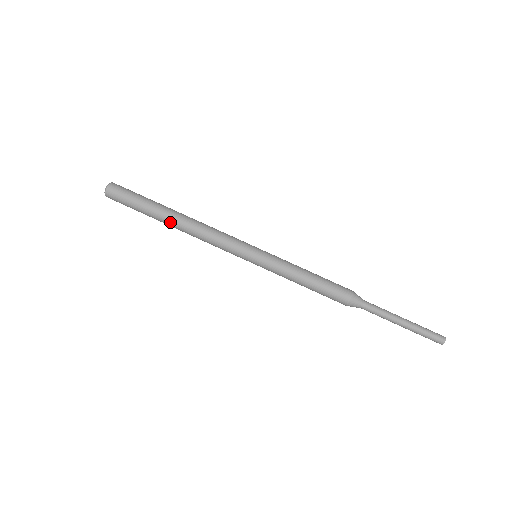
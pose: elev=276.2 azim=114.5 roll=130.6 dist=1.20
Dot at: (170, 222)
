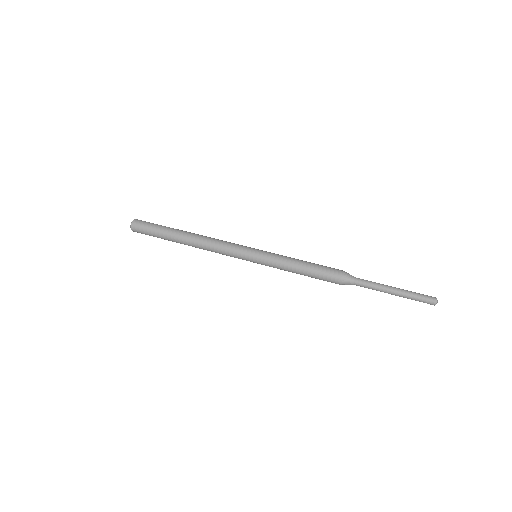
Dot at: (183, 239)
